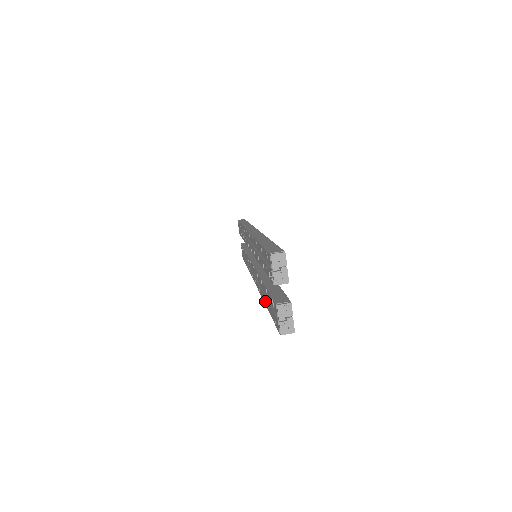
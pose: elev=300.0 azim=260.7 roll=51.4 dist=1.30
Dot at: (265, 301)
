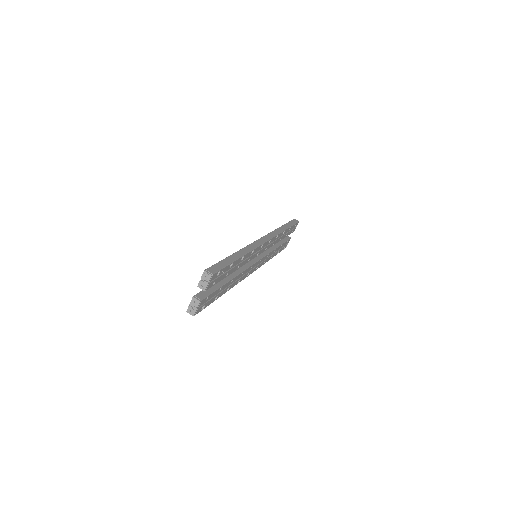
Dot at: occluded
